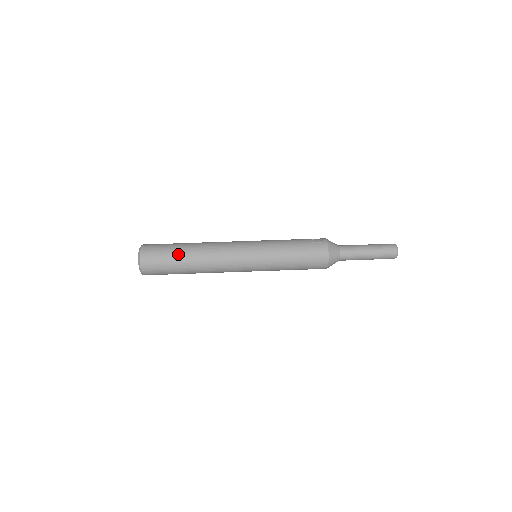
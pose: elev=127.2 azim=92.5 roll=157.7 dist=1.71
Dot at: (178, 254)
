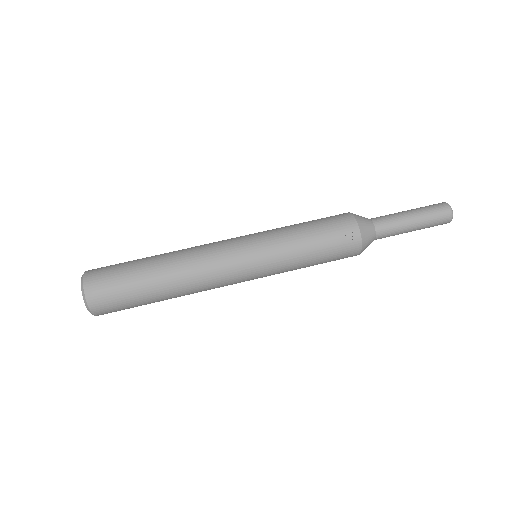
Dot at: (148, 298)
